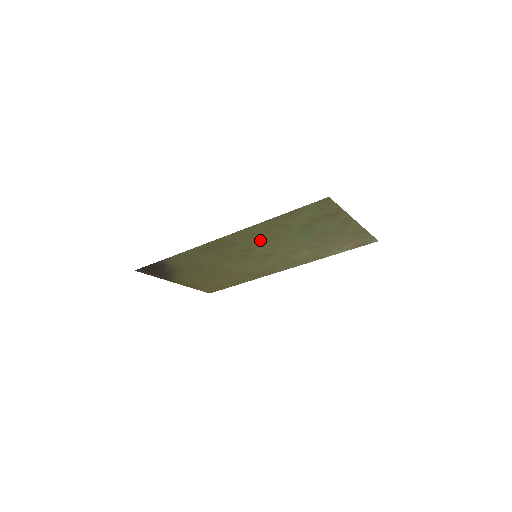
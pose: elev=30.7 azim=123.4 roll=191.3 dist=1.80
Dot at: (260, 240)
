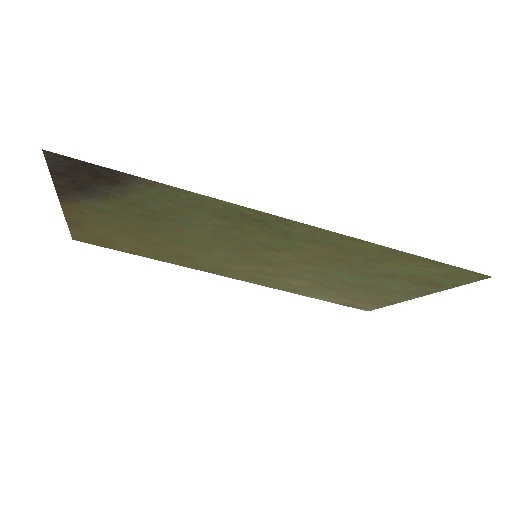
Dot at: (315, 252)
